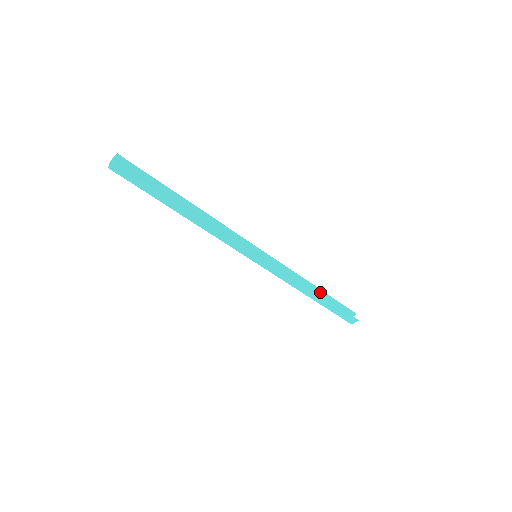
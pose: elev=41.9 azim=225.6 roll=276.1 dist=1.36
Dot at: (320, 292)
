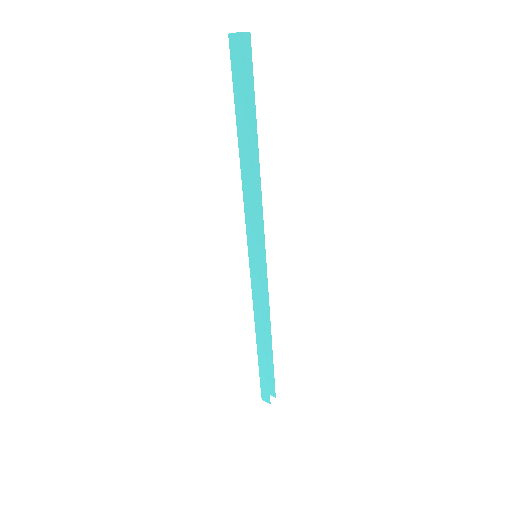
Dot at: (270, 346)
